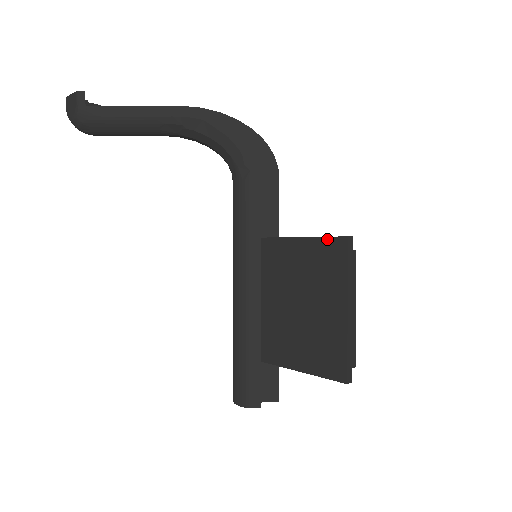
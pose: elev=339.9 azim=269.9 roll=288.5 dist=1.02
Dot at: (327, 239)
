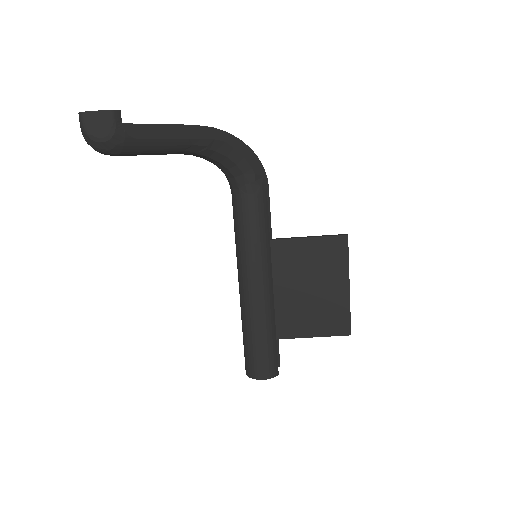
Dot at: (330, 238)
